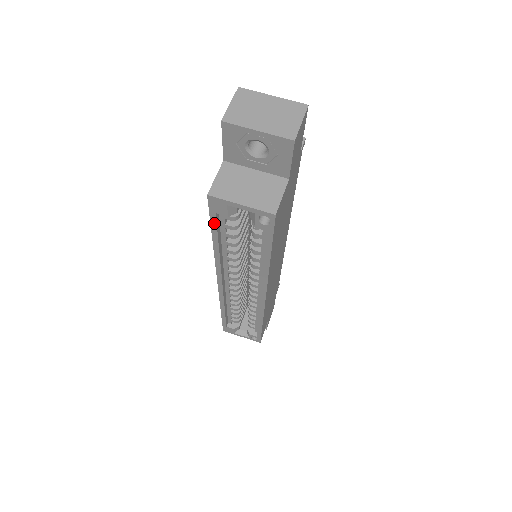
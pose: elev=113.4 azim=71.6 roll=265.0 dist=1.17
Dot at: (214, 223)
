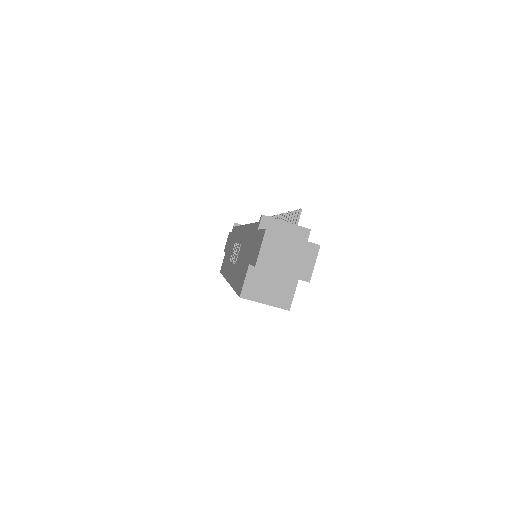
Dot at: occluded
